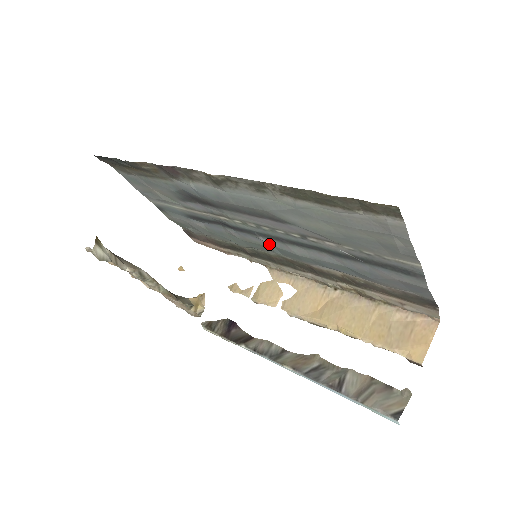
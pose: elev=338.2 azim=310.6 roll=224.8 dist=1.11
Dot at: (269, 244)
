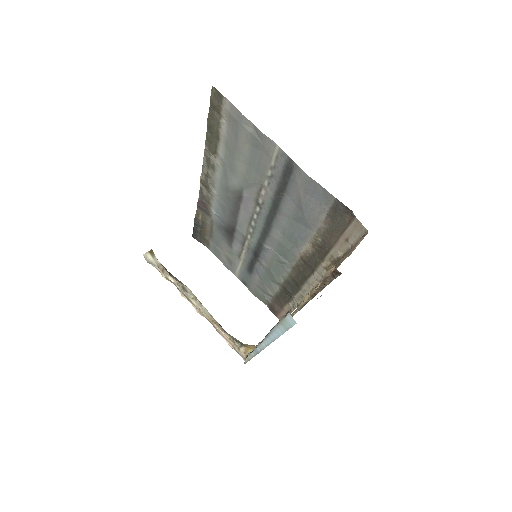
Dot at: (273, 251)
